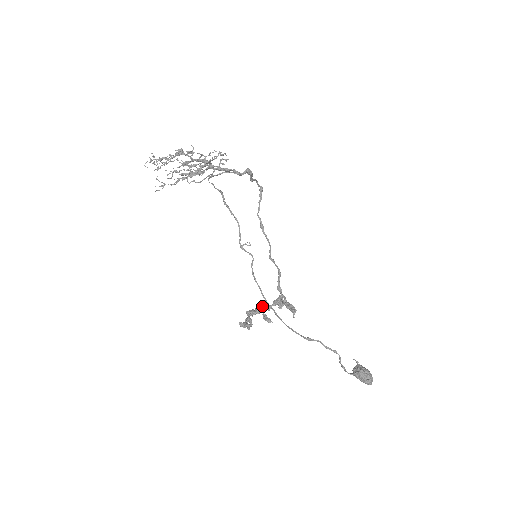
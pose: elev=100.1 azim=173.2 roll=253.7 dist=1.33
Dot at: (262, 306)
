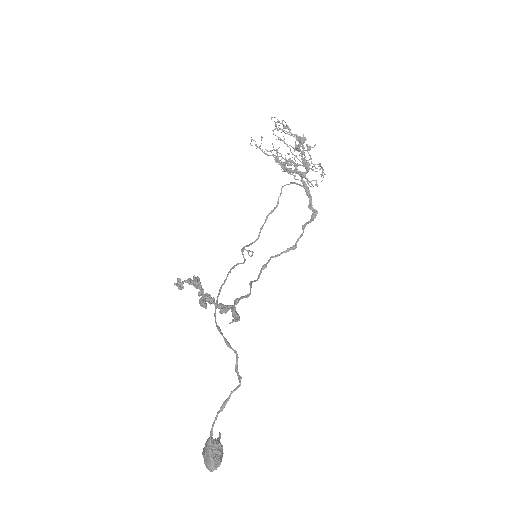
Dot at: occluded
